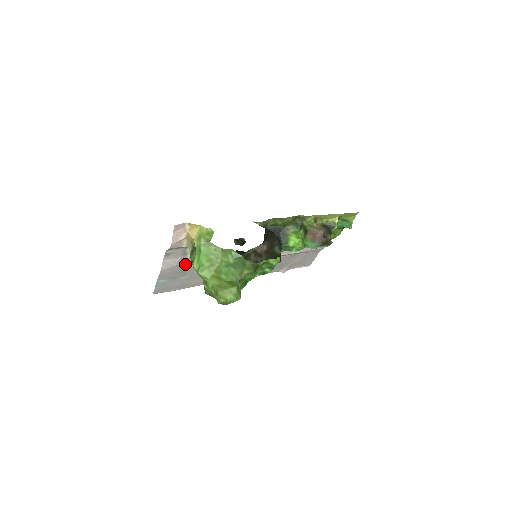
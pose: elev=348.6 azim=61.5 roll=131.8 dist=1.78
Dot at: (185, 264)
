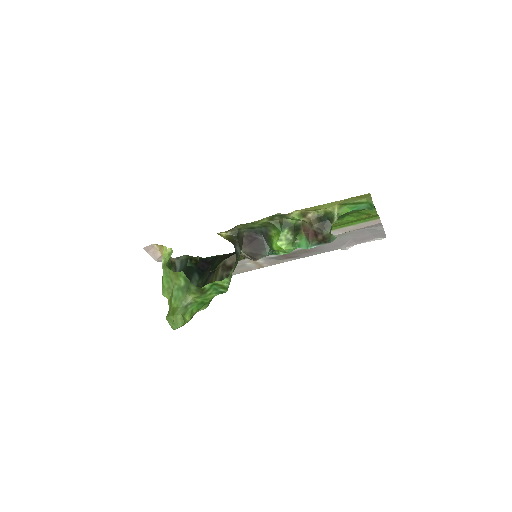
Dot at: occluded
